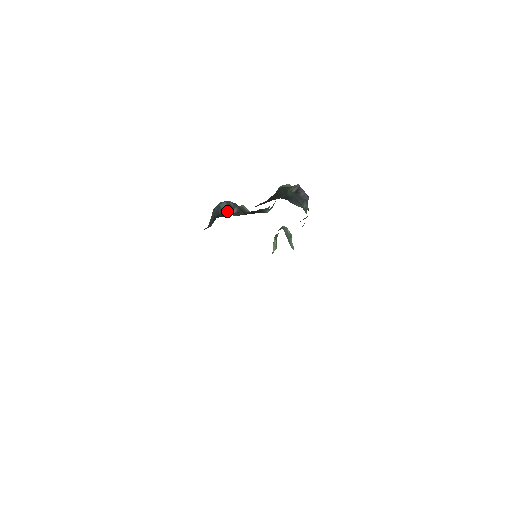
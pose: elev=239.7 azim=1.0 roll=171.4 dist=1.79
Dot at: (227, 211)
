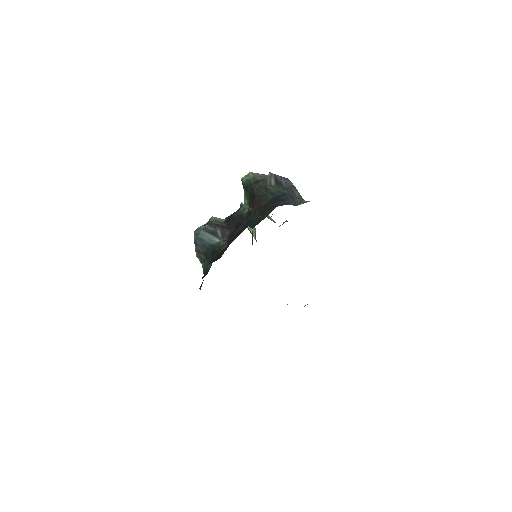
Dot at: (213, 239)
